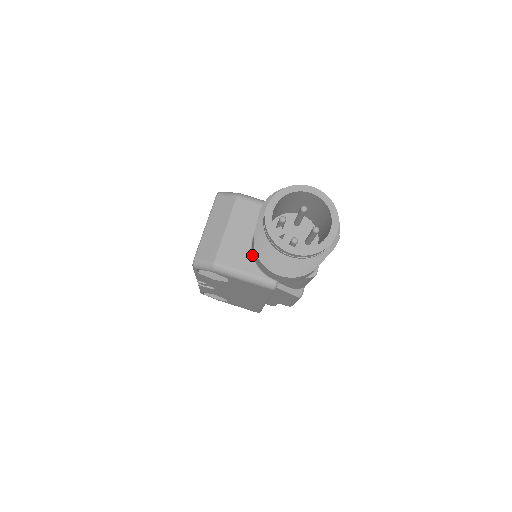
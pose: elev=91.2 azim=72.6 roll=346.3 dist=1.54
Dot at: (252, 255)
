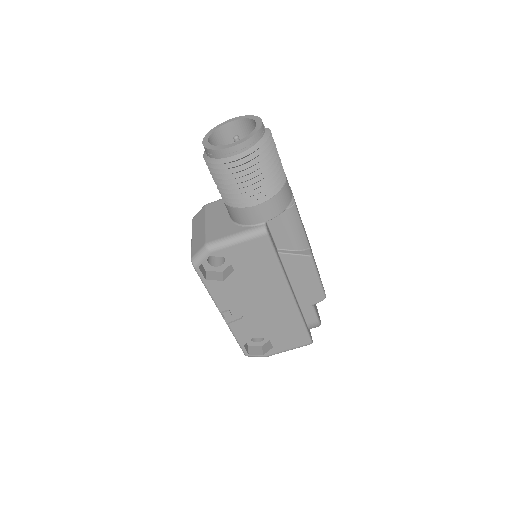
Dot at: (234, 223)
